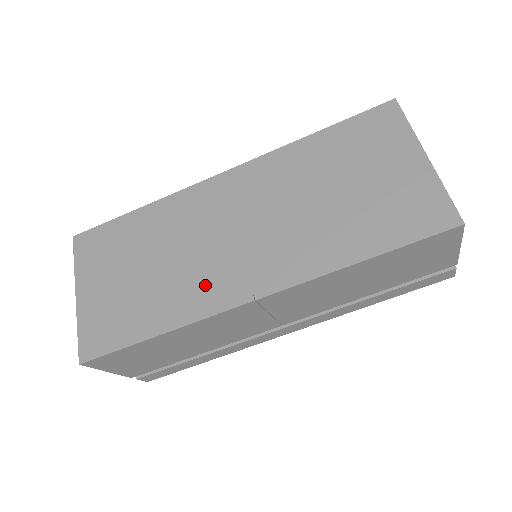
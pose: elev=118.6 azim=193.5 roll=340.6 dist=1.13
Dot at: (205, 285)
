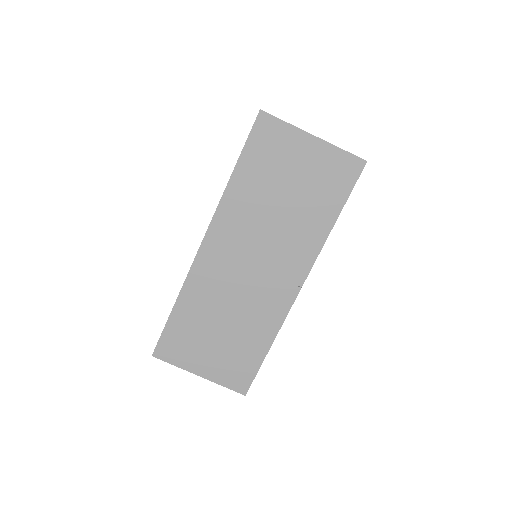
Dot at: (267, 305)
